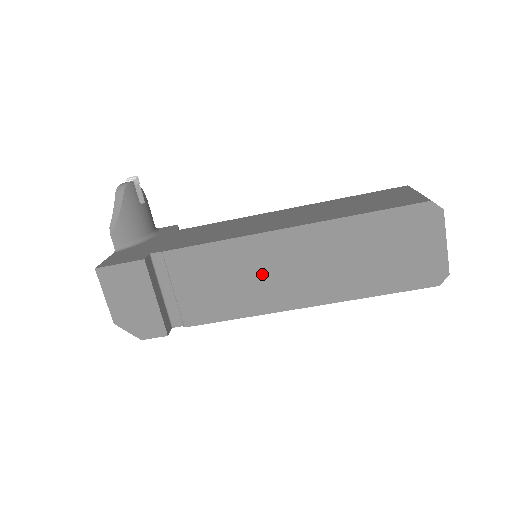
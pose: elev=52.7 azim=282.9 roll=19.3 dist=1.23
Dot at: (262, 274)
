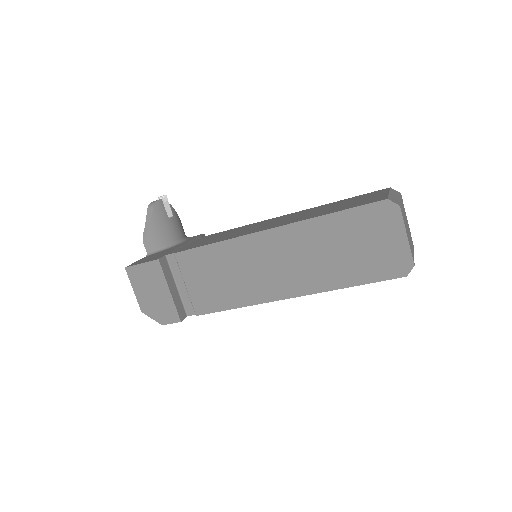
Dot at: (252, 269)
